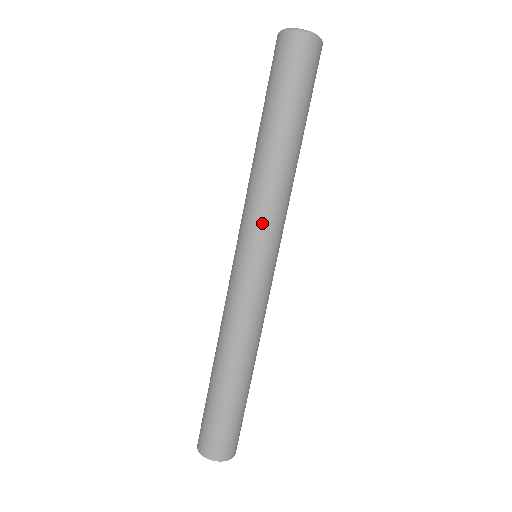
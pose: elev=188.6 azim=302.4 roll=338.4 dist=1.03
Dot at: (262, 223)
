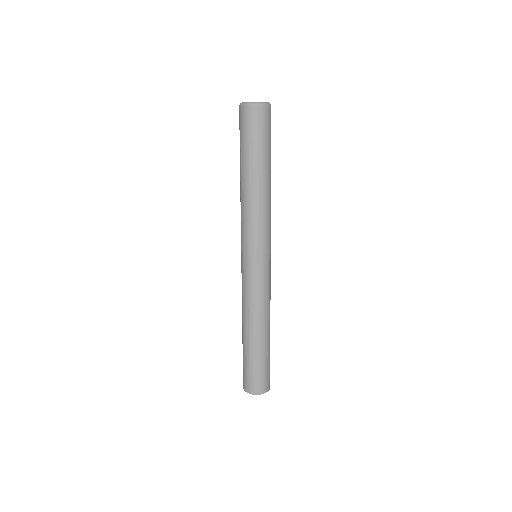
Dot at: (247, 235)
